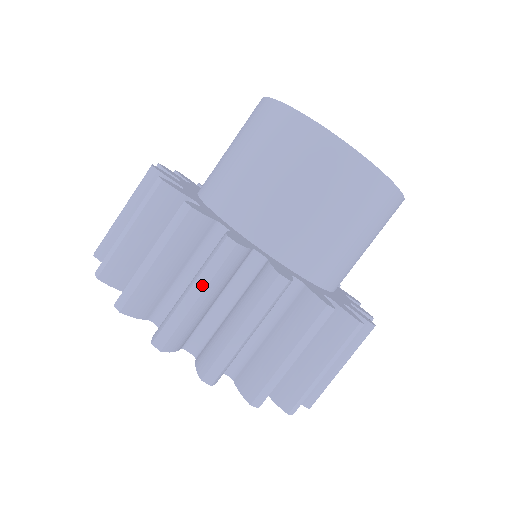
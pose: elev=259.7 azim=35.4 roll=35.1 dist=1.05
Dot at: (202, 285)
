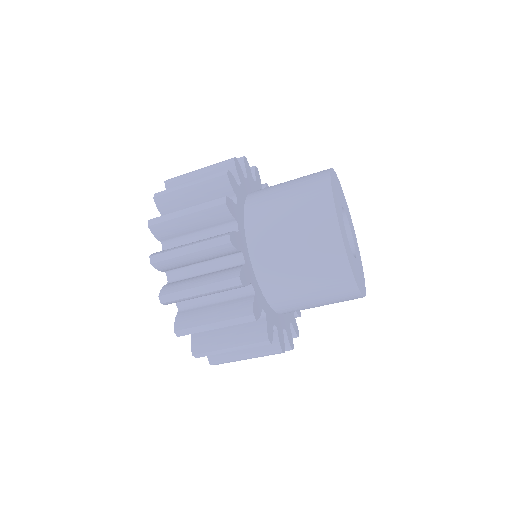
Dot at: occluded
